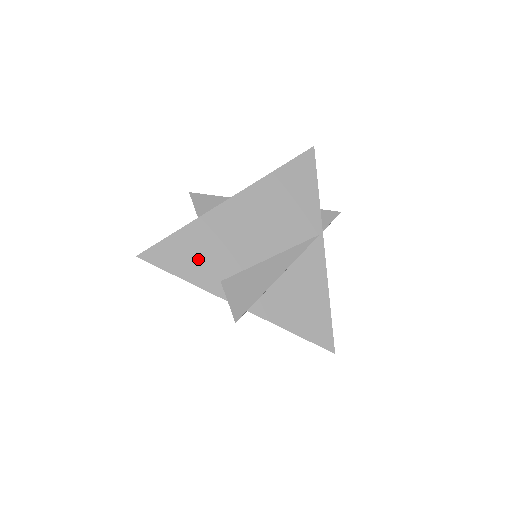
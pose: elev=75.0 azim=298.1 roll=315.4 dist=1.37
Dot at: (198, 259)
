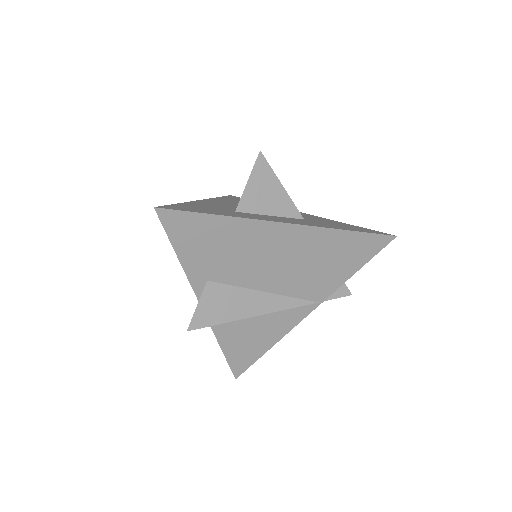
Dot at: (207, 251)
